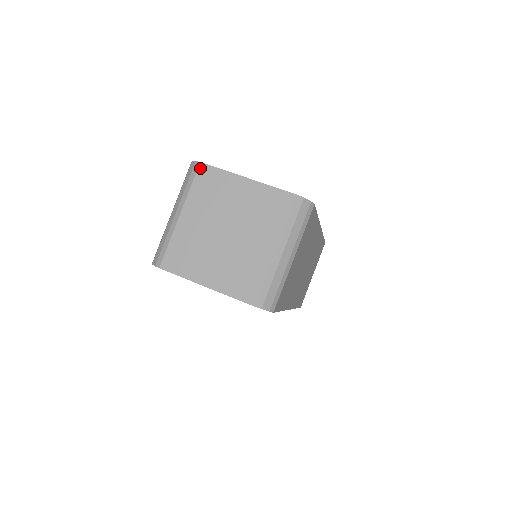
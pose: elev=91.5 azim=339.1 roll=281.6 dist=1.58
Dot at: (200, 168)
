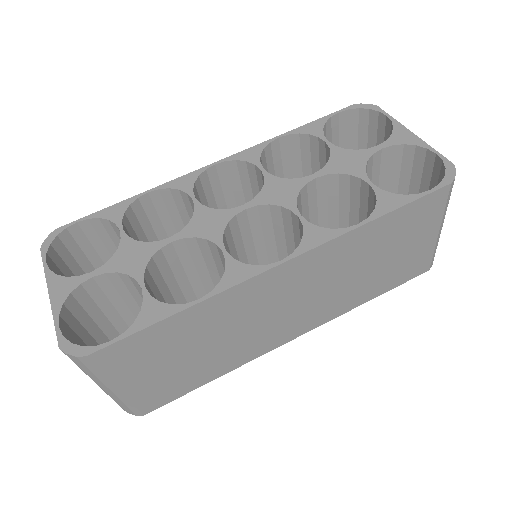
Dot at: occluded
